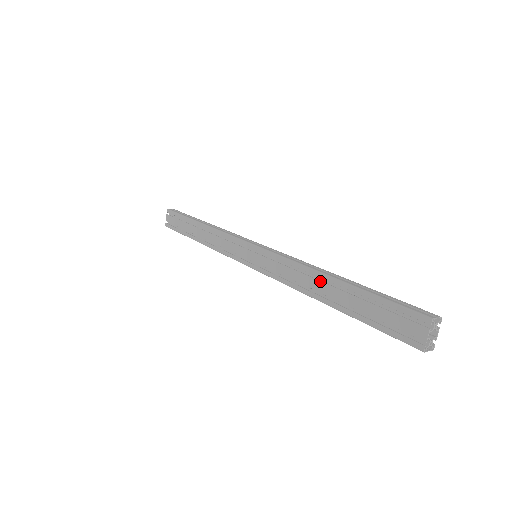
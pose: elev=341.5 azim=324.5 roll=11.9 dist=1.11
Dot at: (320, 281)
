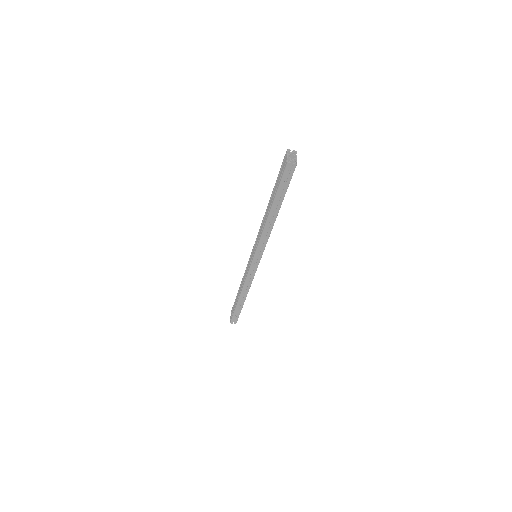
Dot at: (267, 210)
